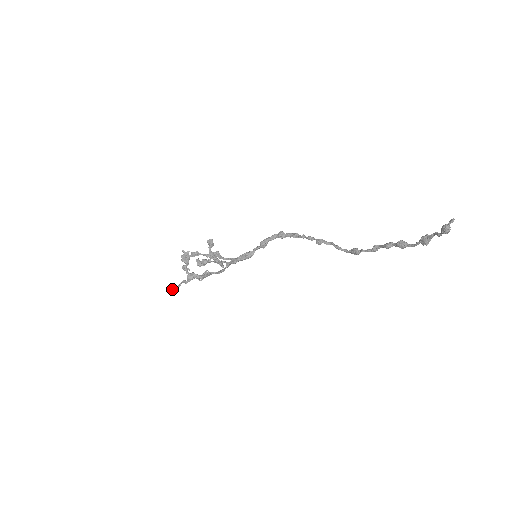
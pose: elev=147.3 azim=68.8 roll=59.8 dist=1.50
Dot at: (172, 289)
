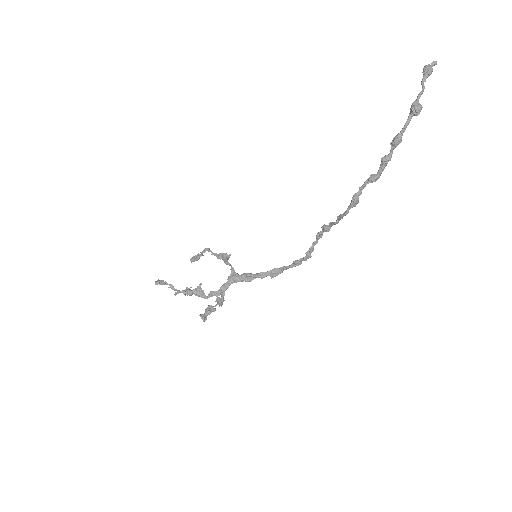
Dot at: (159, 280)
